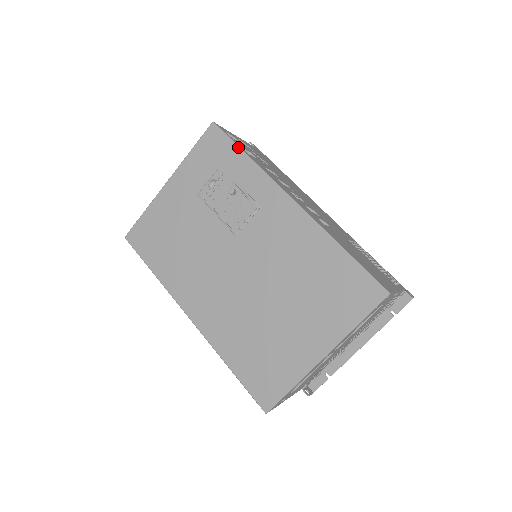
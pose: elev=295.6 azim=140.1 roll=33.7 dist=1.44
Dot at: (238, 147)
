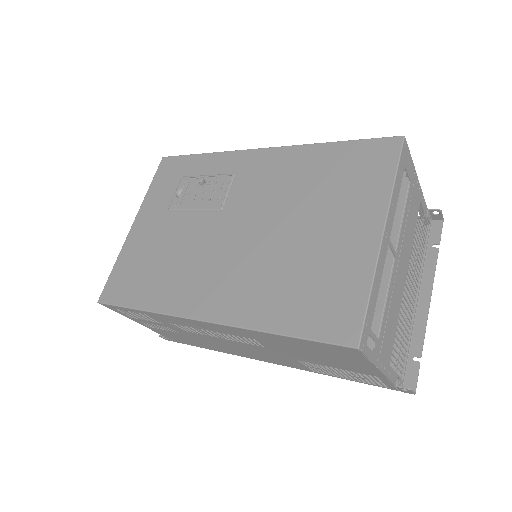
Dot at: (193, 154)
